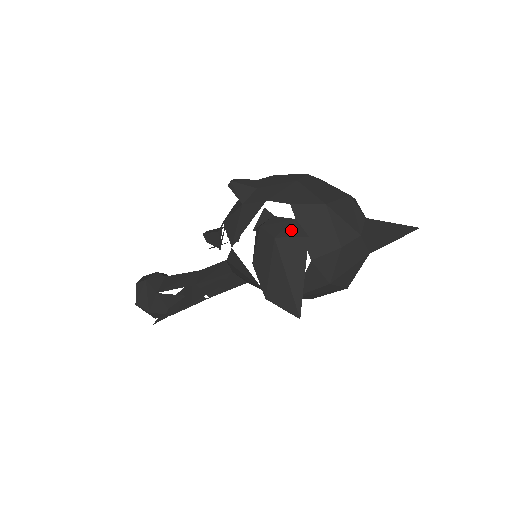
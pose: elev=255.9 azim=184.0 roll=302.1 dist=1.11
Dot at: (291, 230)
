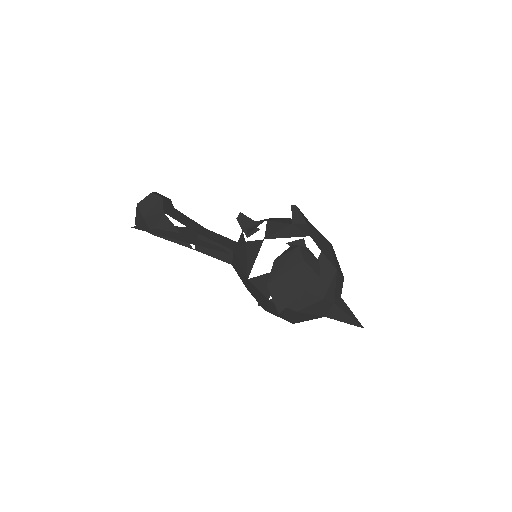
Dot at: (314, 265)
